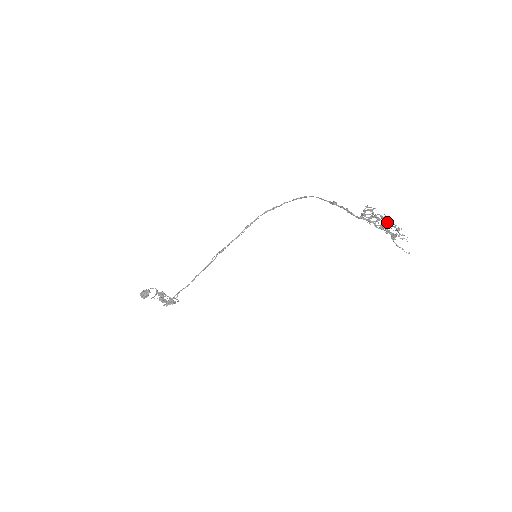
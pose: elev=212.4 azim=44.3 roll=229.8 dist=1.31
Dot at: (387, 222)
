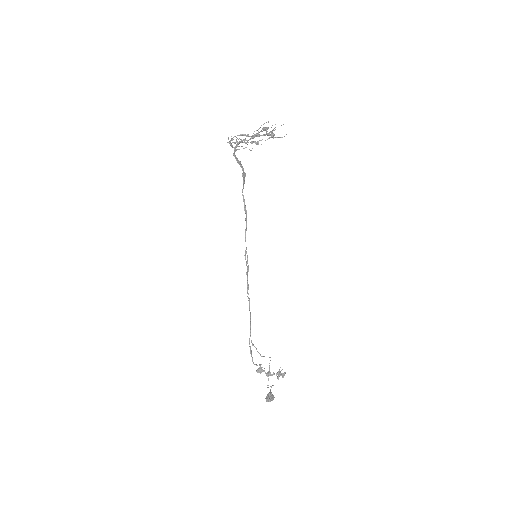
Dot at: (254, 135)
